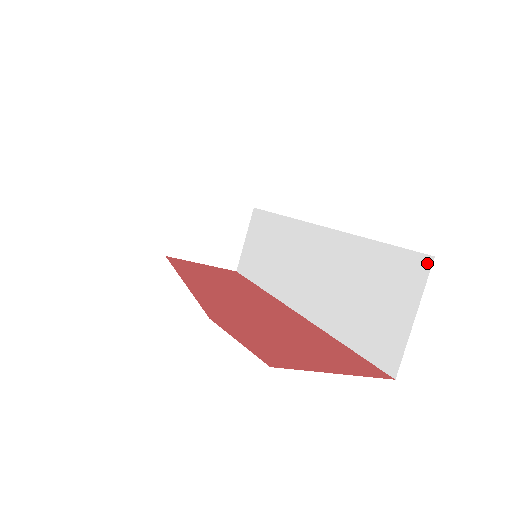
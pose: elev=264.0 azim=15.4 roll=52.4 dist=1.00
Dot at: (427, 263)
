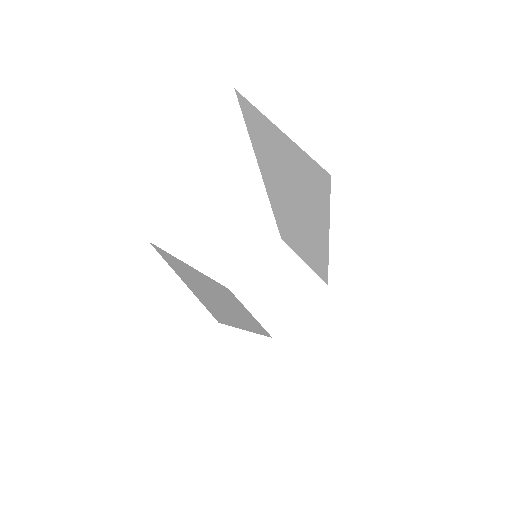
Dot at: (241, 98)
